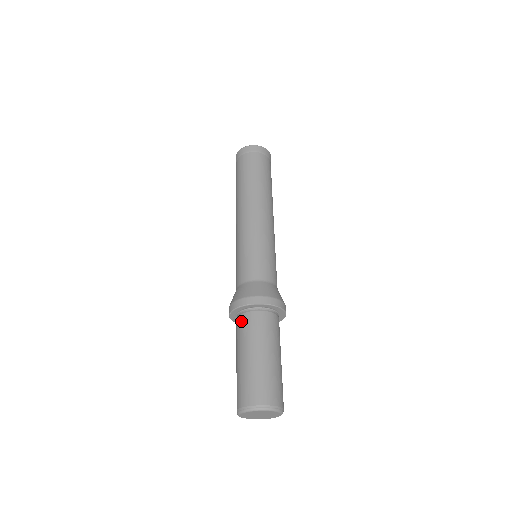
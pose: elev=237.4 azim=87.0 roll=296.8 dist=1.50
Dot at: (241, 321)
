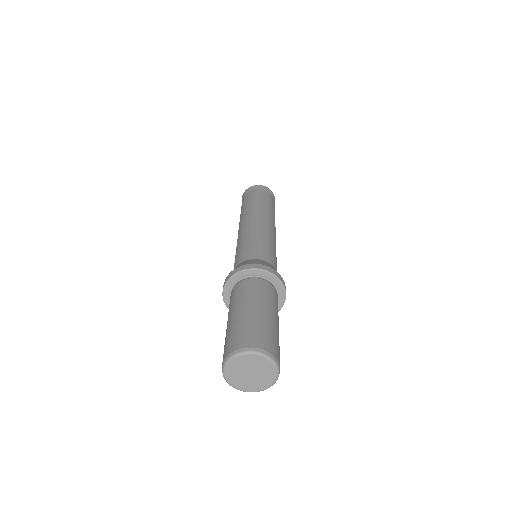
Dot at: (230, 297)
